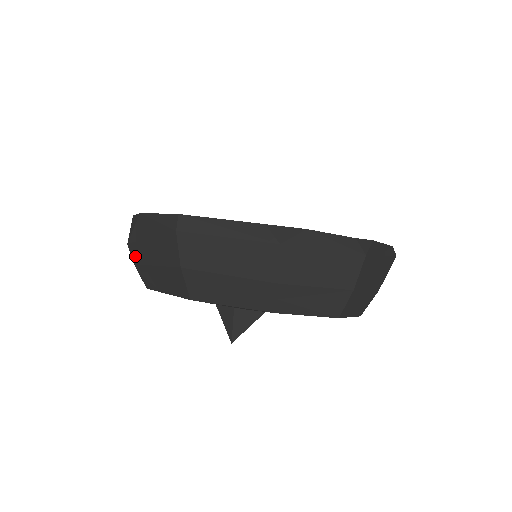
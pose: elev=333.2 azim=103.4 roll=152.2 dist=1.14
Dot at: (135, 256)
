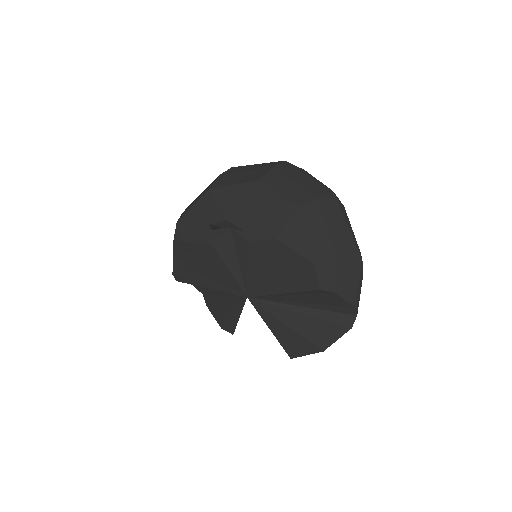
Dot at: occluded
